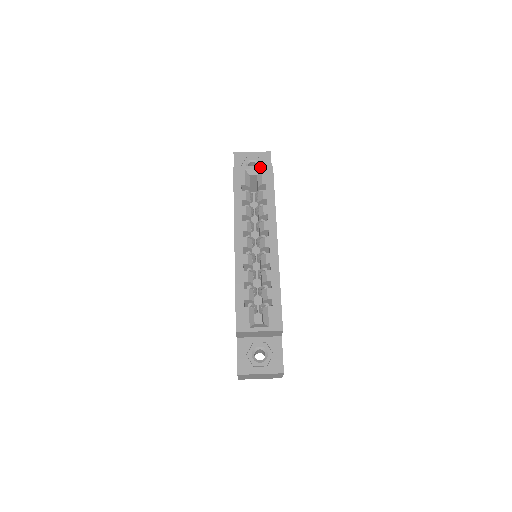
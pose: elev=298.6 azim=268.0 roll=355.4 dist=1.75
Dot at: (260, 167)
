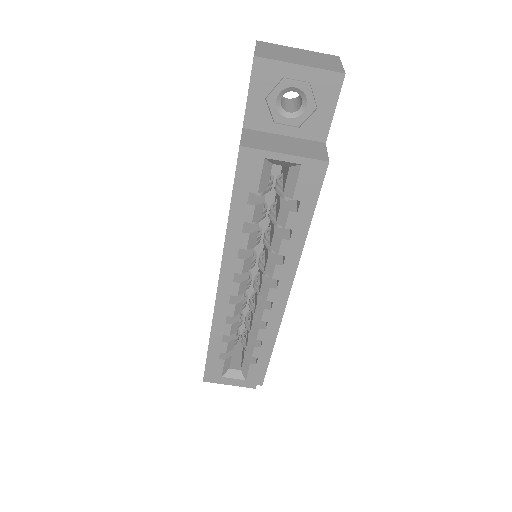
Dot at: (299, 160)
